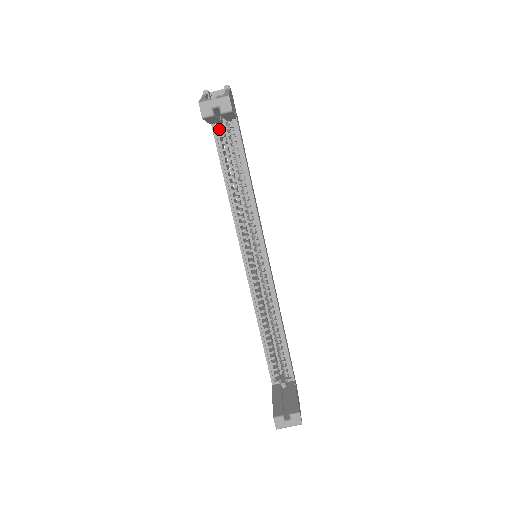
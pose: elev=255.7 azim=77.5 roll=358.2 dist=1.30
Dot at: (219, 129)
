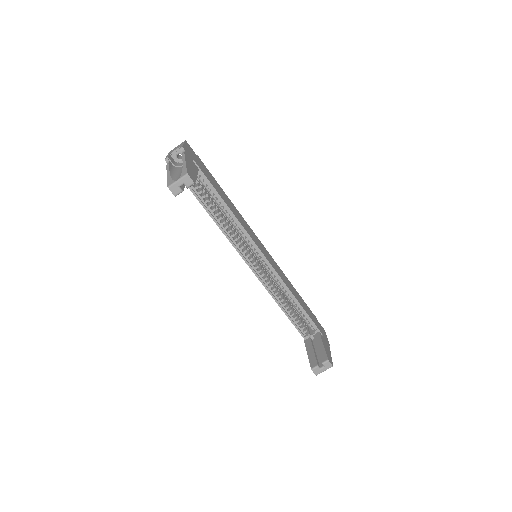
Dot at: occluded
